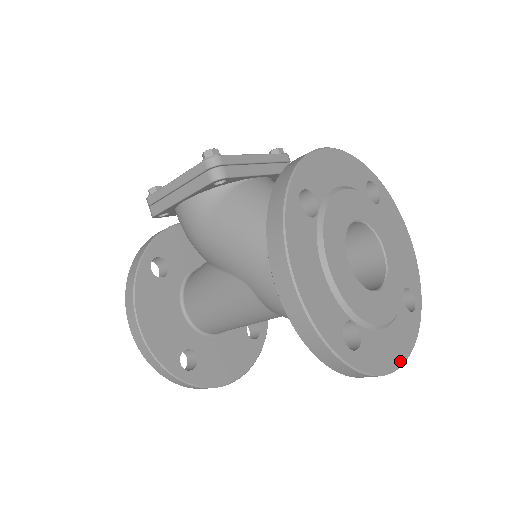
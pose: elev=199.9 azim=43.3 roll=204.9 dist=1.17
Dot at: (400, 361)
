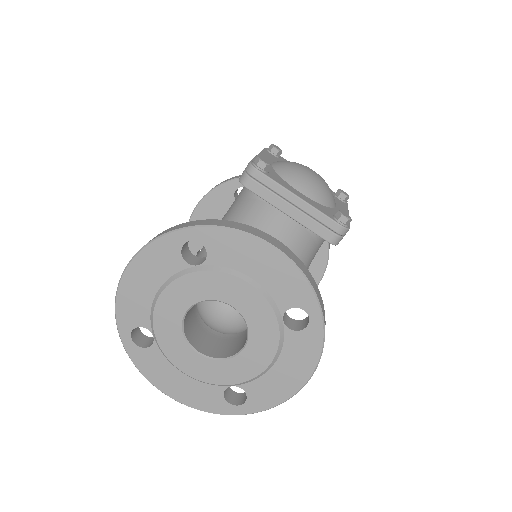
Dot at: (172, 395)
